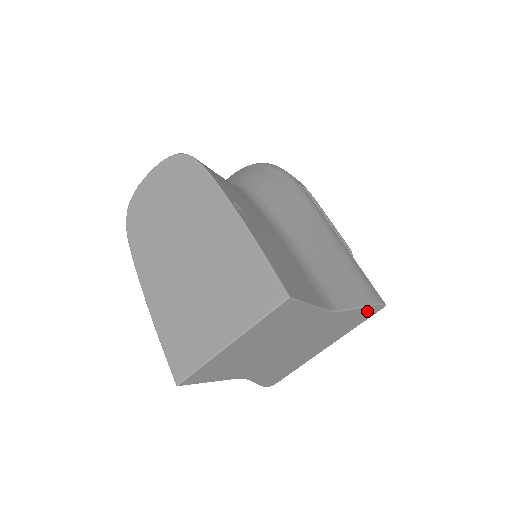
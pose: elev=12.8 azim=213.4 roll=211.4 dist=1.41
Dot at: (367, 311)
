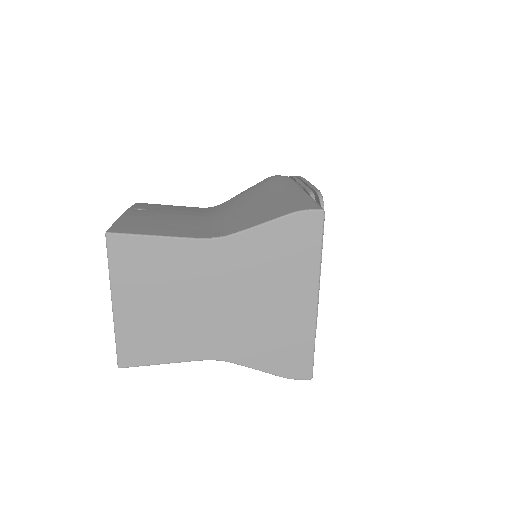
Dot at: (293, 226)
